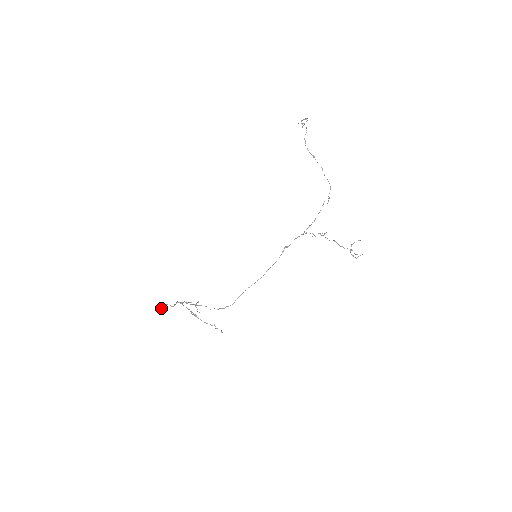
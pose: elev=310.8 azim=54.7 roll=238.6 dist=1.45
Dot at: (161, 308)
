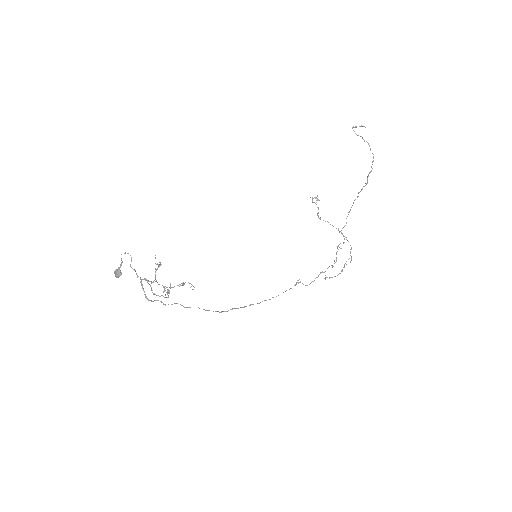
Dot at: (117, 270)
